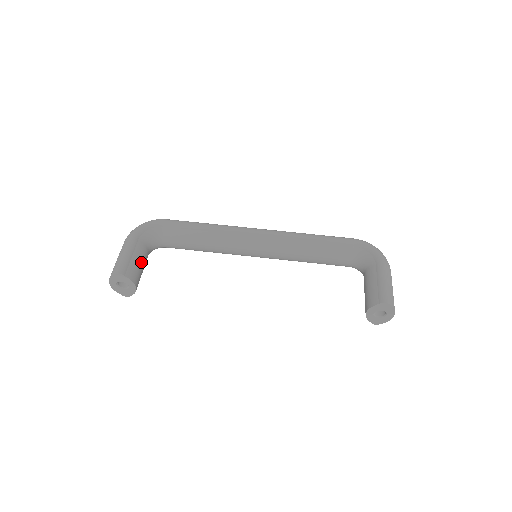
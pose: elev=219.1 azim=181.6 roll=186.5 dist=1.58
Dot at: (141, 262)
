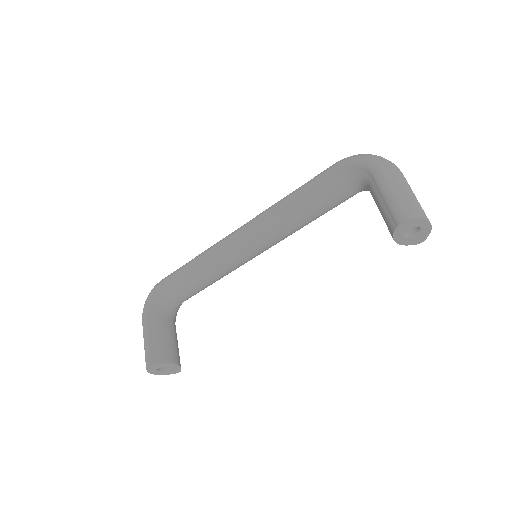
Dot at: (165, 337)
